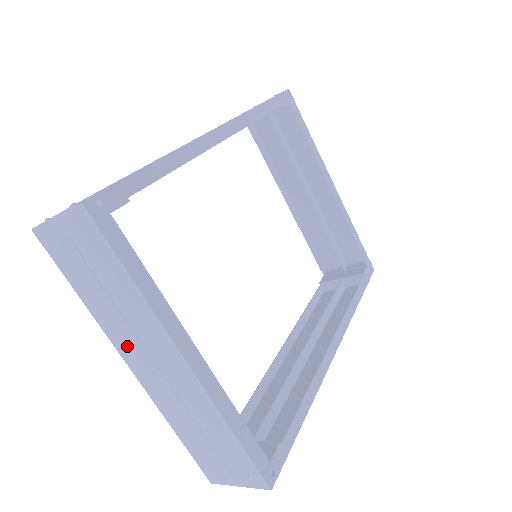
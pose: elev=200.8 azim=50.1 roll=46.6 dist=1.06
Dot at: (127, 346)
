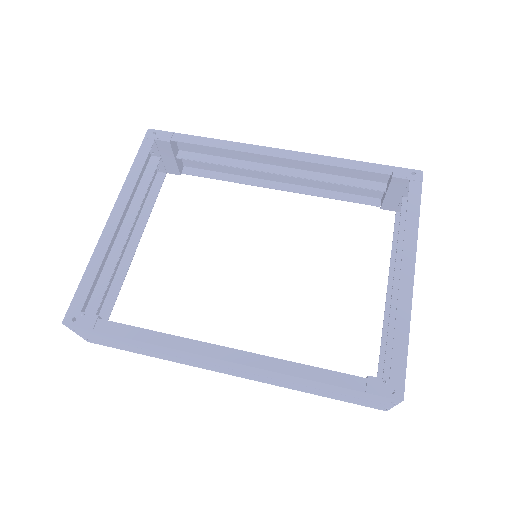
Dot at: occluded
